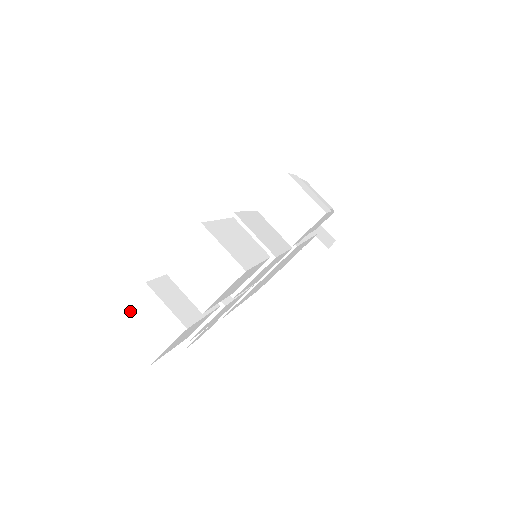
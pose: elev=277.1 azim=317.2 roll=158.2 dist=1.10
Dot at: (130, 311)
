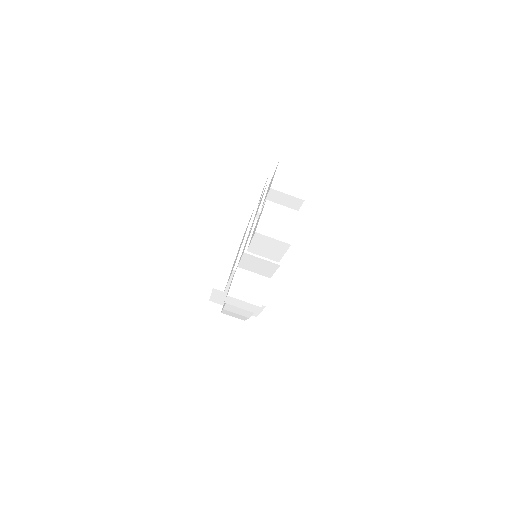
Dot at: (265, 219)
